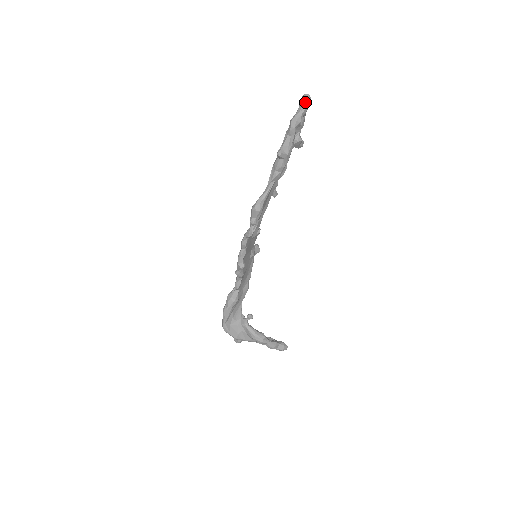
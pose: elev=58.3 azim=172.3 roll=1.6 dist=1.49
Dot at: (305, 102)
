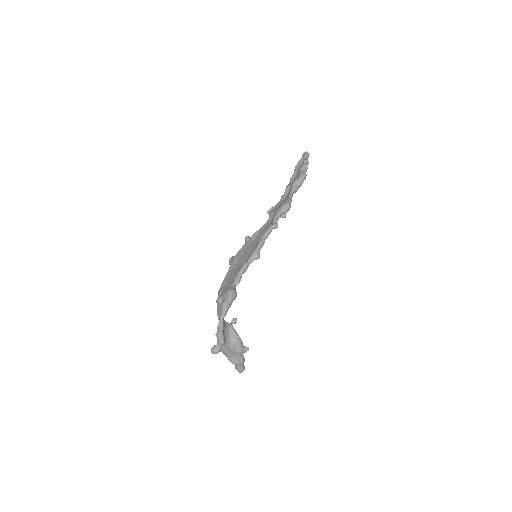
Dot at: occluded
